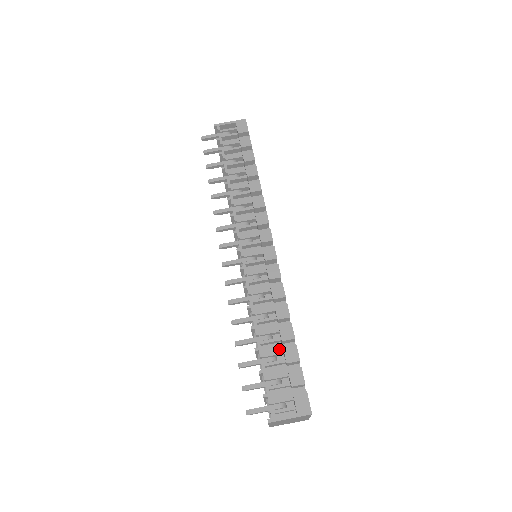
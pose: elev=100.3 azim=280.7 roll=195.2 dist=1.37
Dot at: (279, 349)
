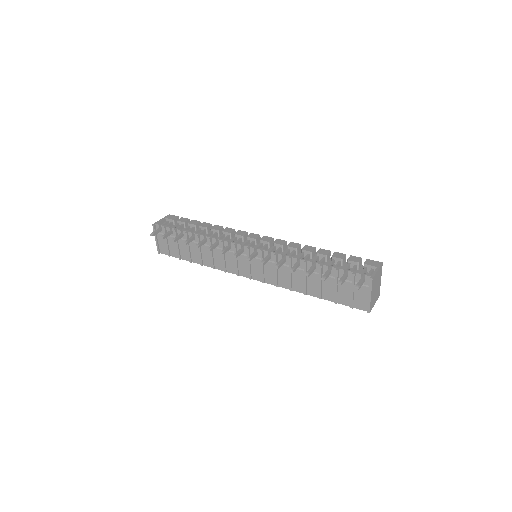
Dot at: occluded
